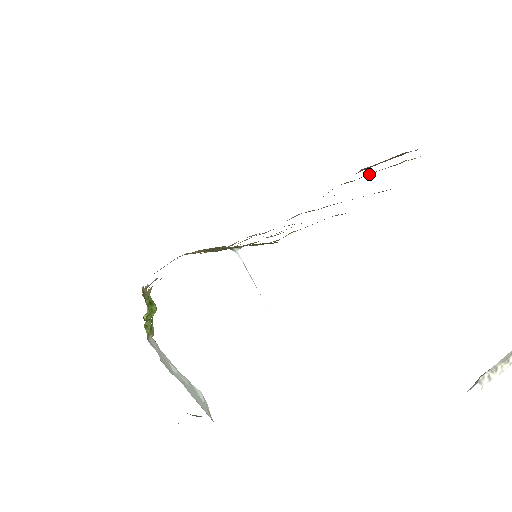
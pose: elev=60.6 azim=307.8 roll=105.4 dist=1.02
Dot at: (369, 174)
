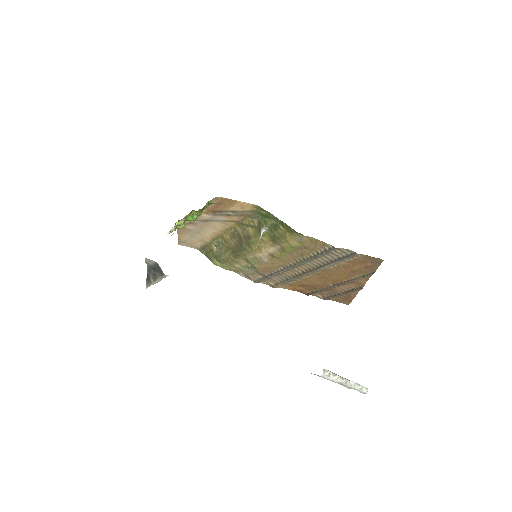
Dot at: (332, 285)
